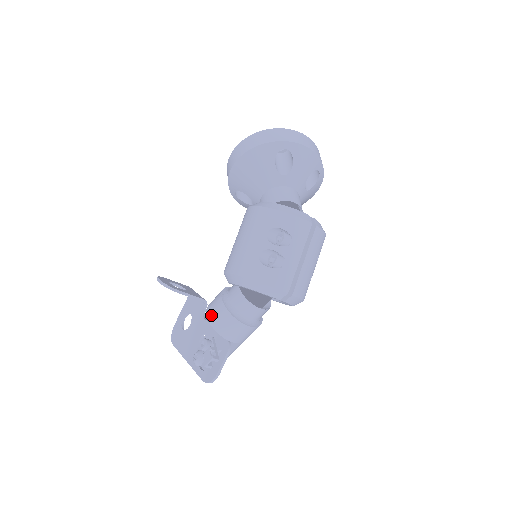
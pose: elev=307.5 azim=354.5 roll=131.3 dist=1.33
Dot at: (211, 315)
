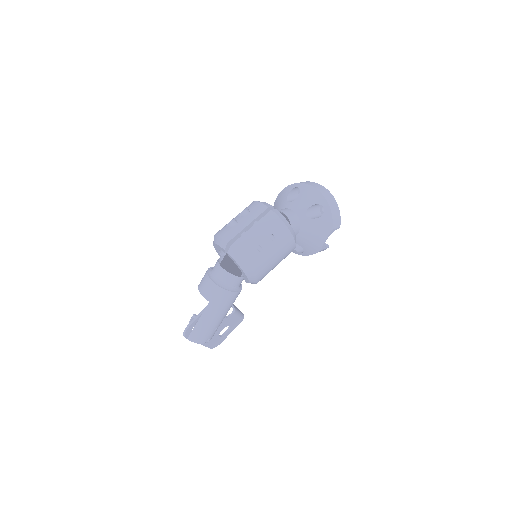
Dot at: occluded
